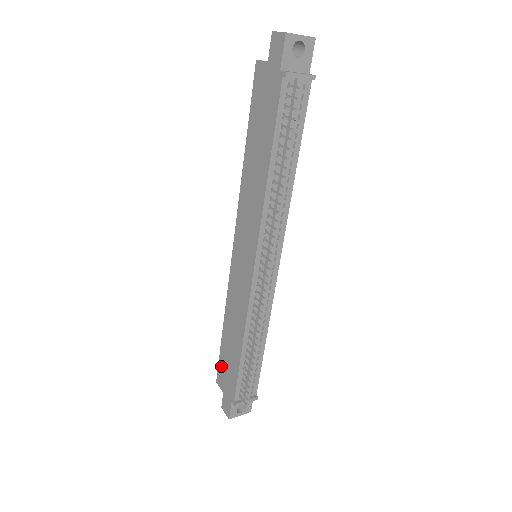
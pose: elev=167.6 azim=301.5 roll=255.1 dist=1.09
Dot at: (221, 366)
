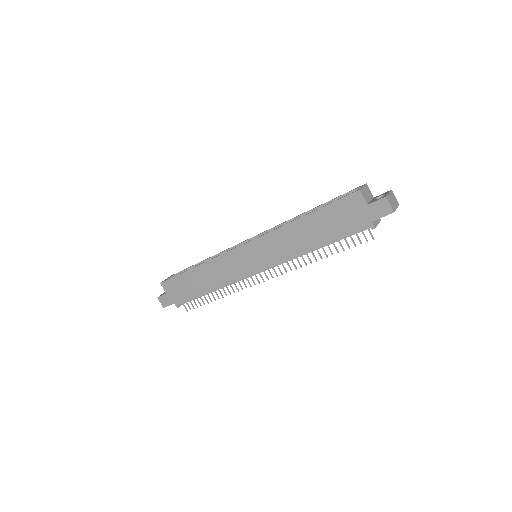
Dot at: (174, 282)
